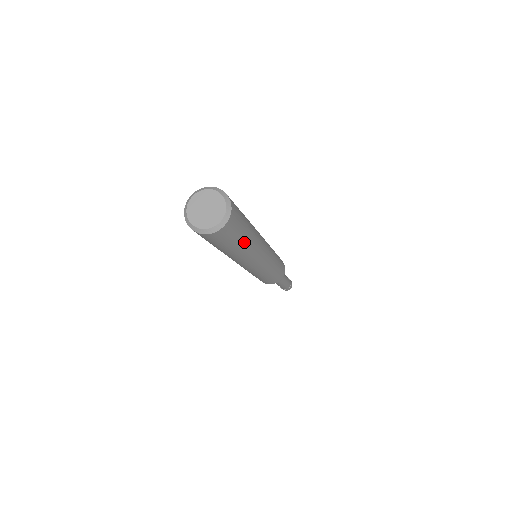
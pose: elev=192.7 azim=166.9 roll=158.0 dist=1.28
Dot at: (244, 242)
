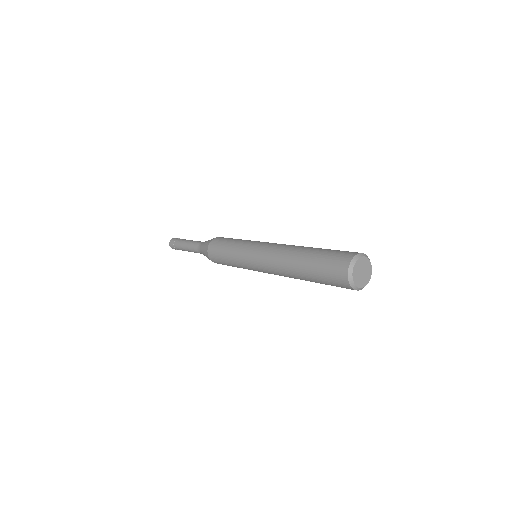
Dot at: occluded
